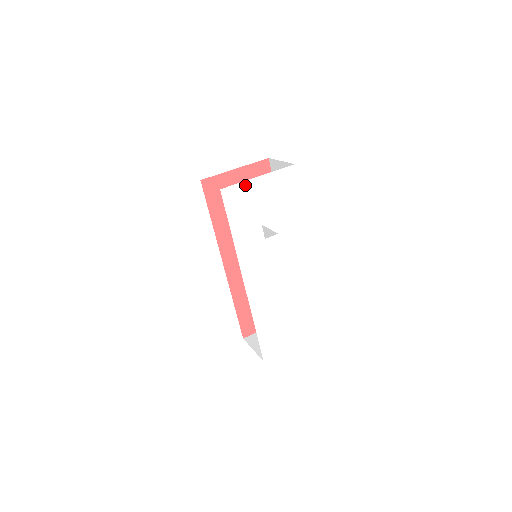
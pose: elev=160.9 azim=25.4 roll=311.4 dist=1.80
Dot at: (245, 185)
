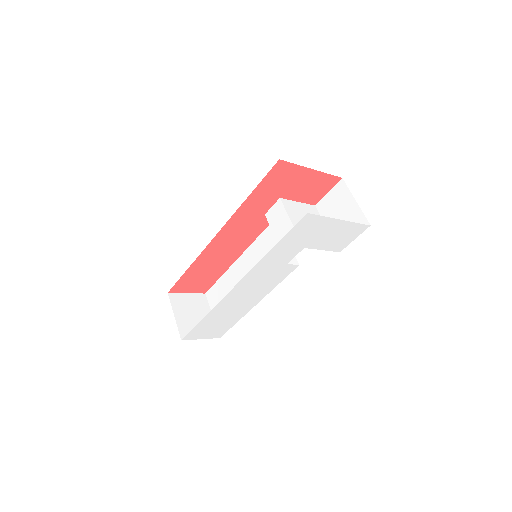
Dot at: (325, 220)
